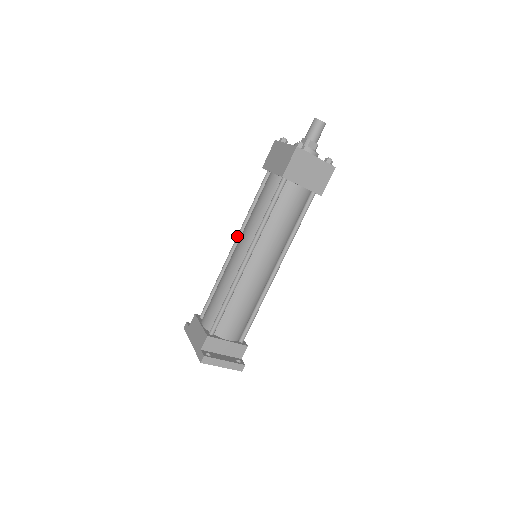
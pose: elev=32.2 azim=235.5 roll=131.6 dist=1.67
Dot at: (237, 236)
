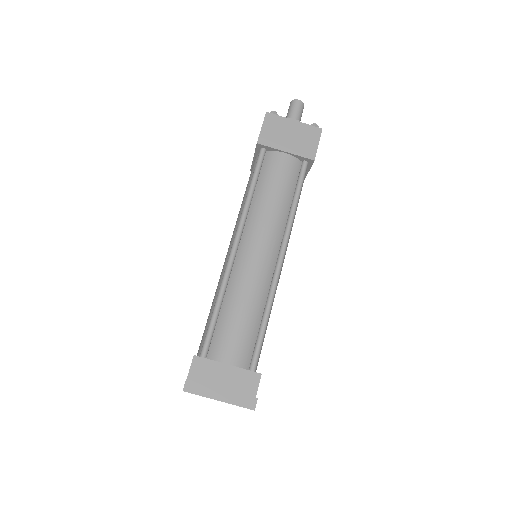
Dot at: occluded
